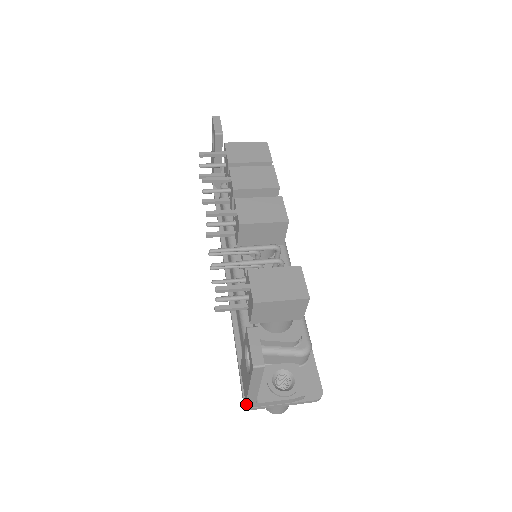
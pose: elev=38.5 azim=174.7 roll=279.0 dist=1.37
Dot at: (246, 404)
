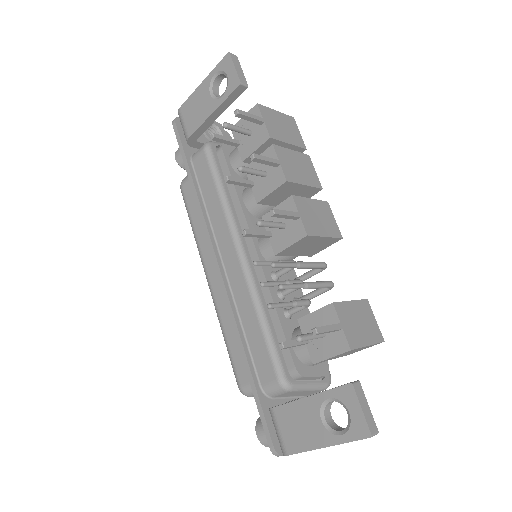
Dot at: (287, 455)
